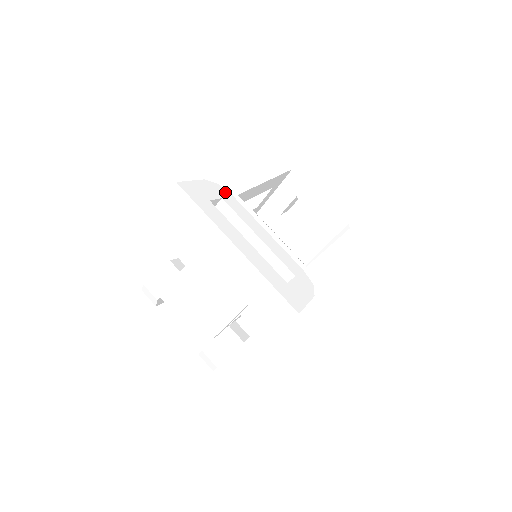
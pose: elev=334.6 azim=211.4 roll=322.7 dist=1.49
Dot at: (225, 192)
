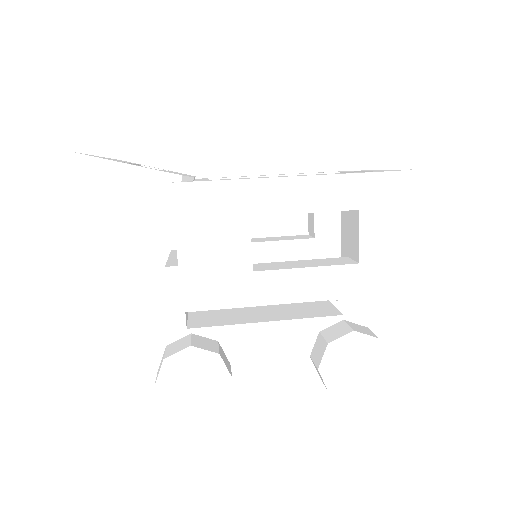
Dot at: occluded
